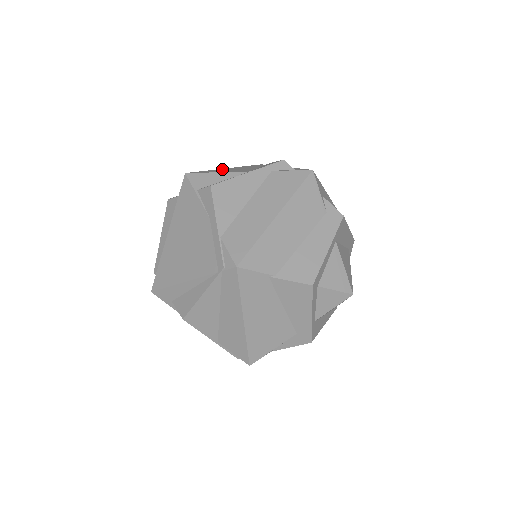
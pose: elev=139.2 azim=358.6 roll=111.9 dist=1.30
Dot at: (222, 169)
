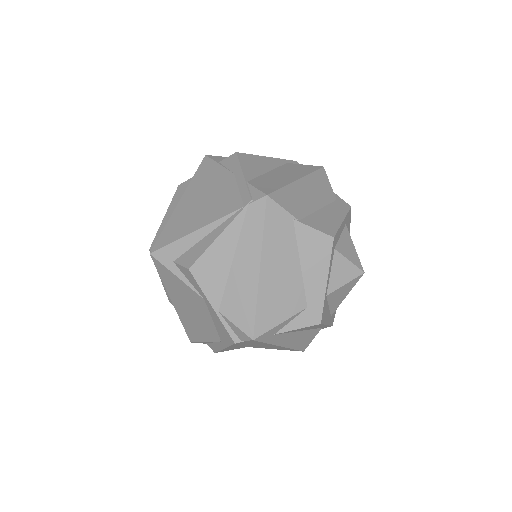
Dot at: occluded
